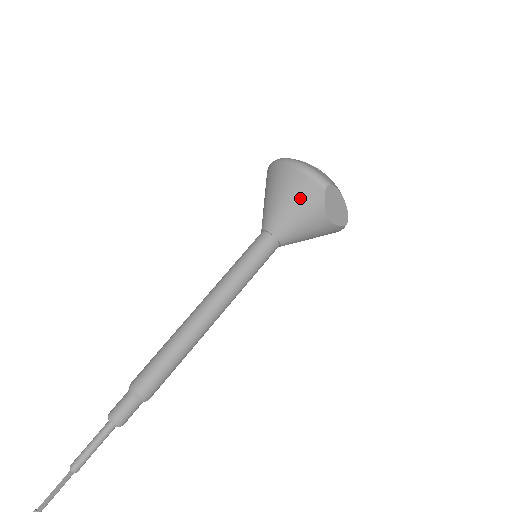
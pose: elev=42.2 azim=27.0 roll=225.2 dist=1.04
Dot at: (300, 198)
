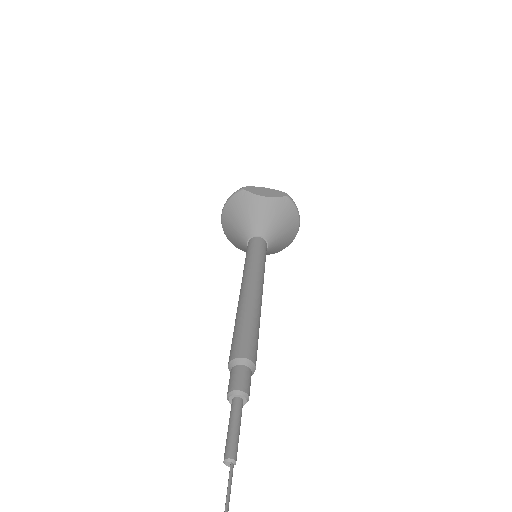
Dot at: (239, 208)
